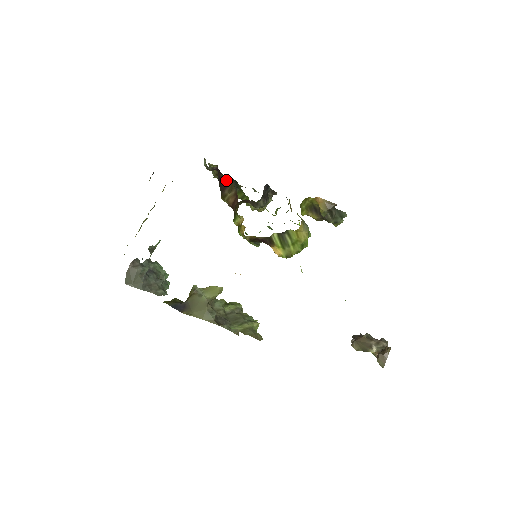
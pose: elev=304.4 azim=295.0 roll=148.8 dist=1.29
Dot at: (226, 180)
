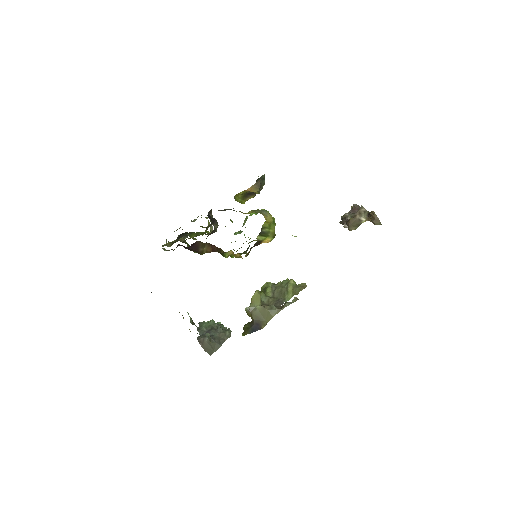
Dot at: (194, 245)
